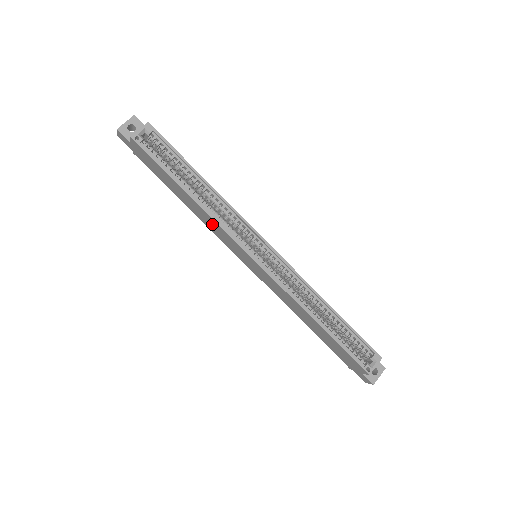
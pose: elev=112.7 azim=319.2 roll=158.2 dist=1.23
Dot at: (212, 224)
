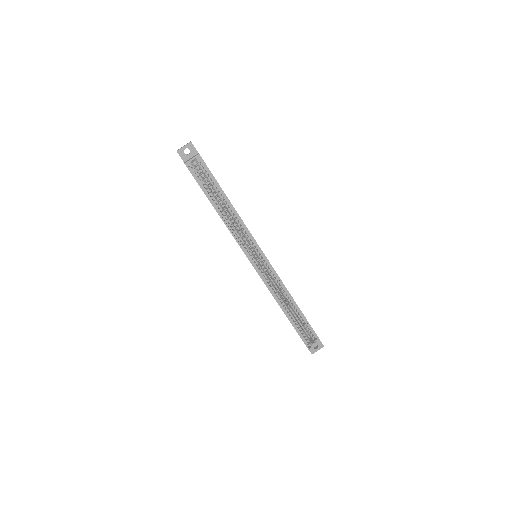
Dot at: occluded
